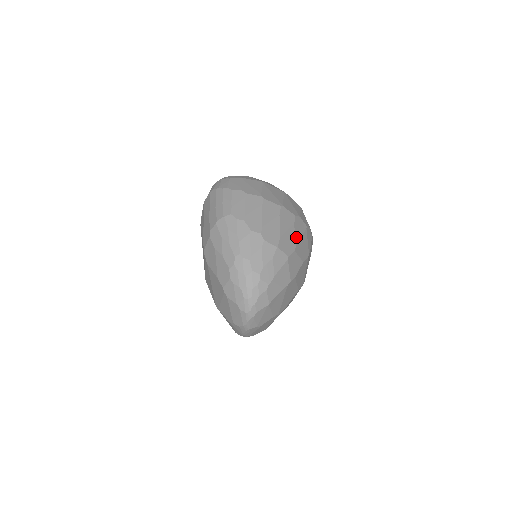
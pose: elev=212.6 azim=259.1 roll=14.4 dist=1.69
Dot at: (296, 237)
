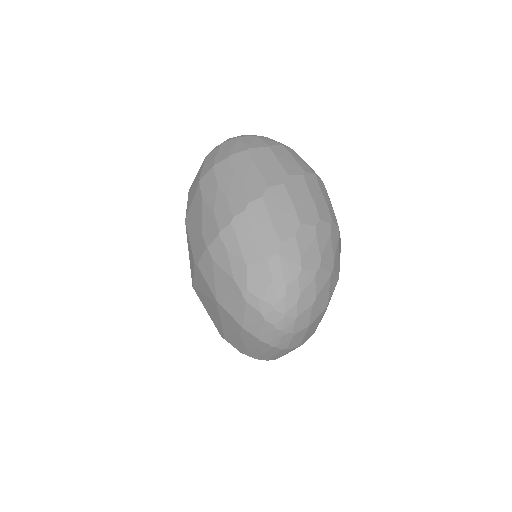
Dot at: occluded
